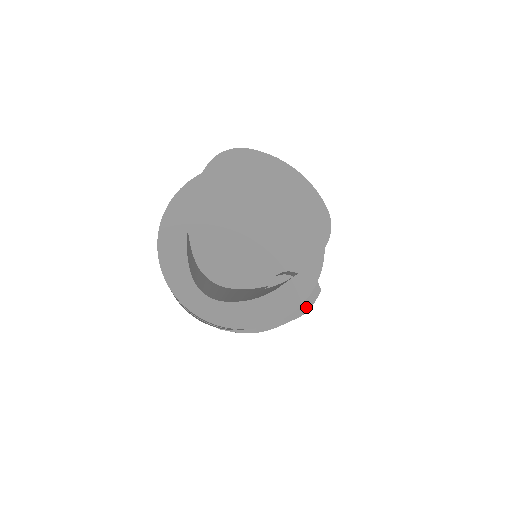
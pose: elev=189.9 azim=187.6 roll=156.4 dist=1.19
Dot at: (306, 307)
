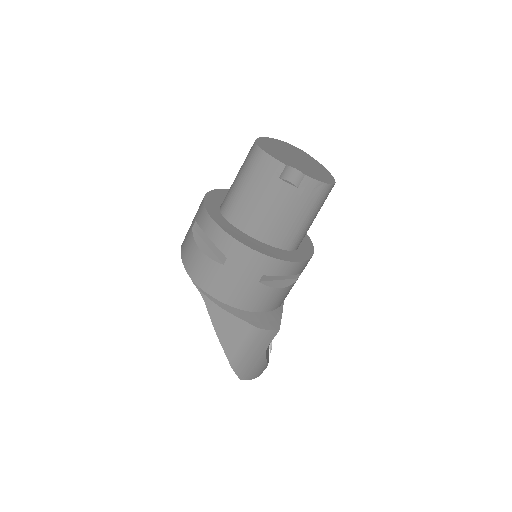
Dot at: (262, 326)
